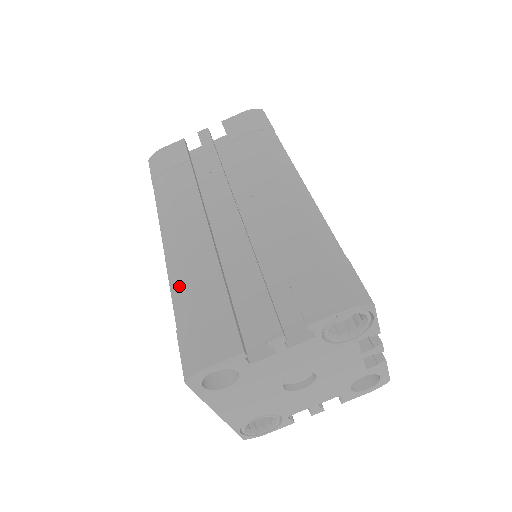
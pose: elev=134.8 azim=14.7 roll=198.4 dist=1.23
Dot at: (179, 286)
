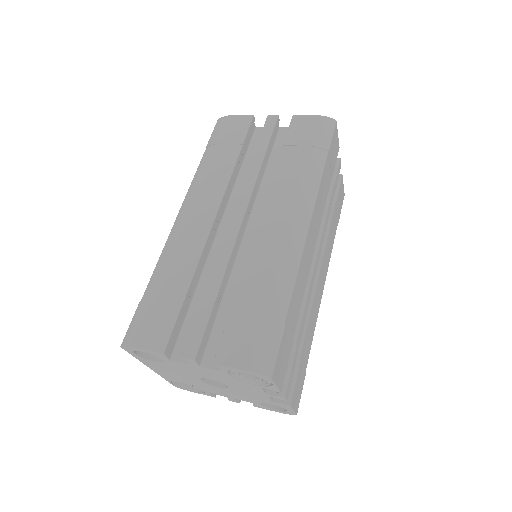
Dot at: (162, 266)
